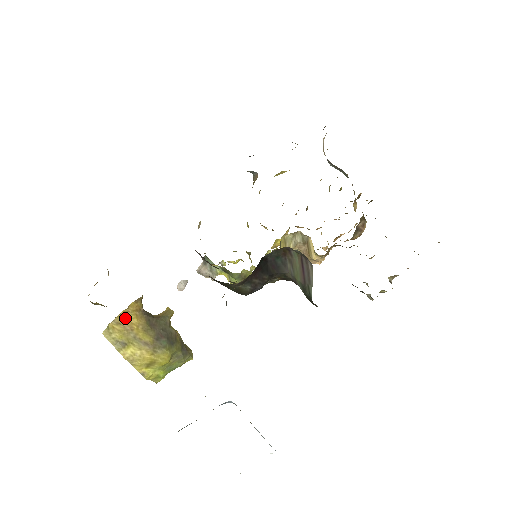
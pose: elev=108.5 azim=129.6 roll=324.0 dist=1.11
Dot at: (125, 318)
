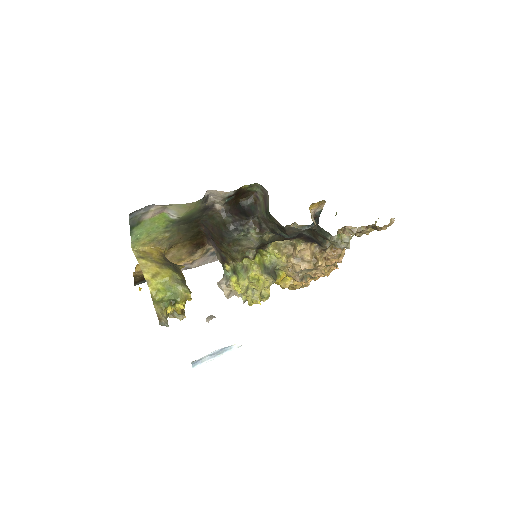
Dot at: (150, 251)
